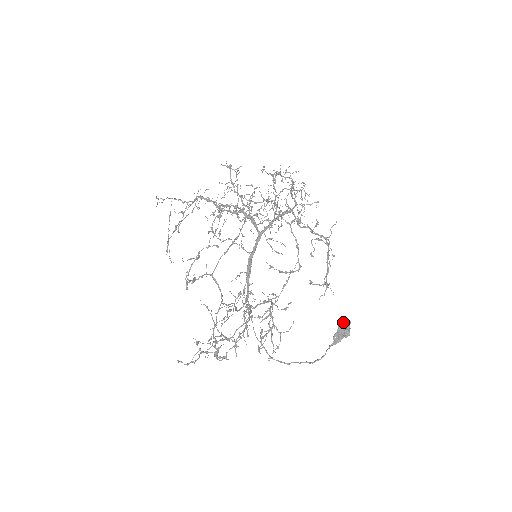
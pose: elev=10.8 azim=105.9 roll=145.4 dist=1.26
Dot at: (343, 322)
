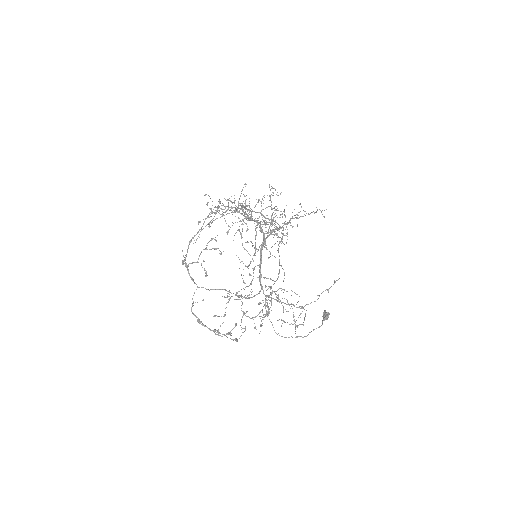
Dot at: occluded
